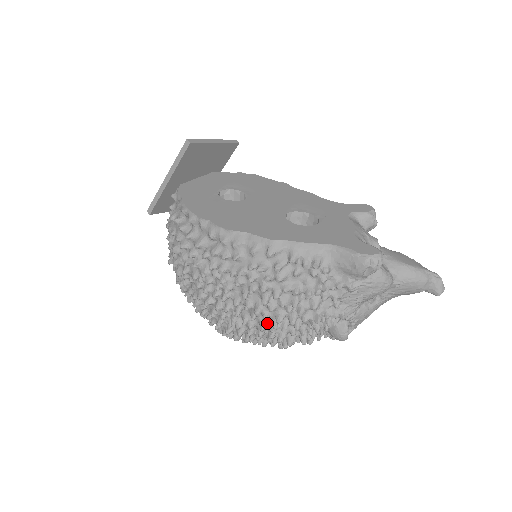
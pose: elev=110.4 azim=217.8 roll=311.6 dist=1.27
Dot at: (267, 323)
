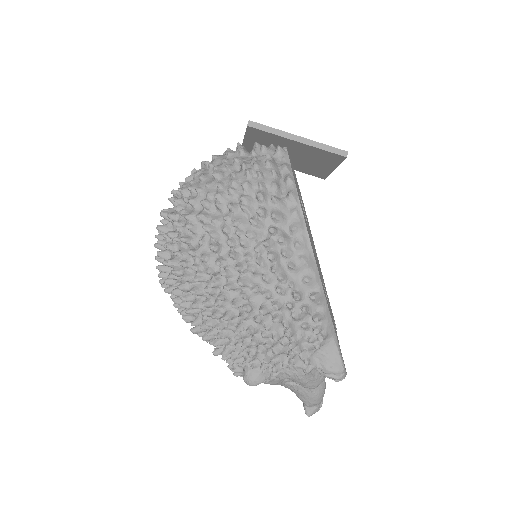
Dot at: (233, 319)
